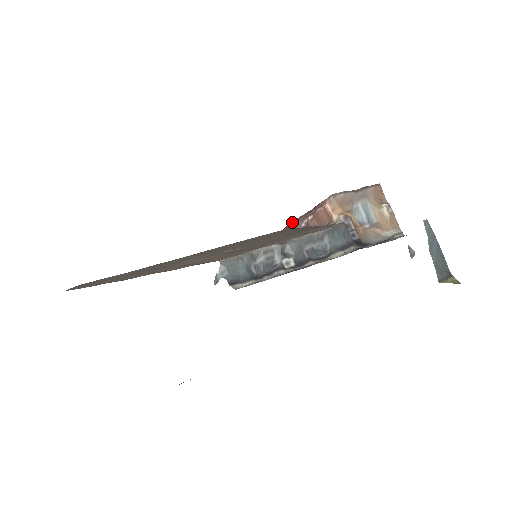
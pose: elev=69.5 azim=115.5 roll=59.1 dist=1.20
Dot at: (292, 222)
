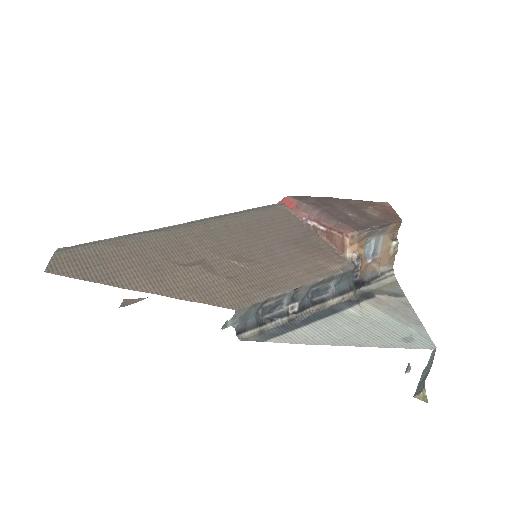
Dot at: (297, 200)
